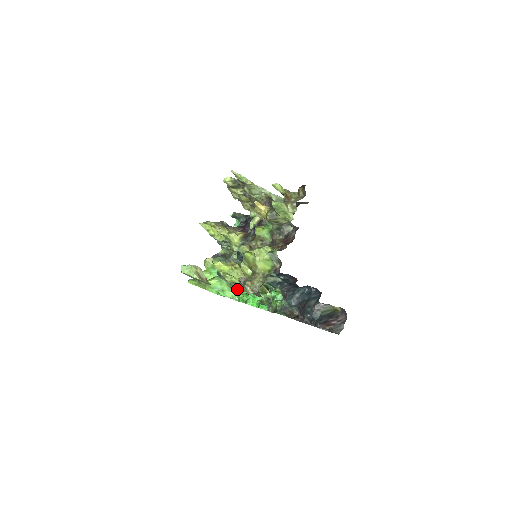
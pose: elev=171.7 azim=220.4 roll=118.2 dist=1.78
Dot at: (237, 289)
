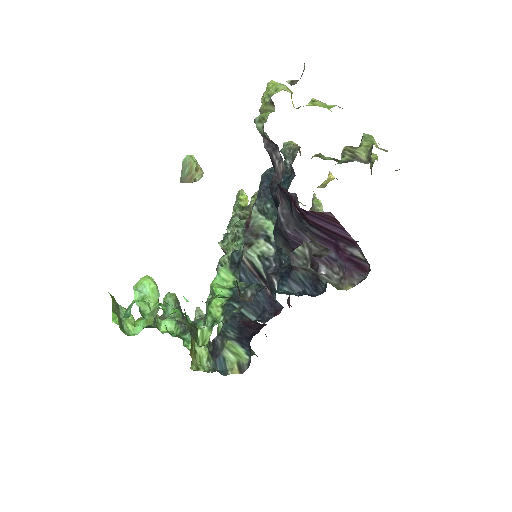
Dot at: occluded
